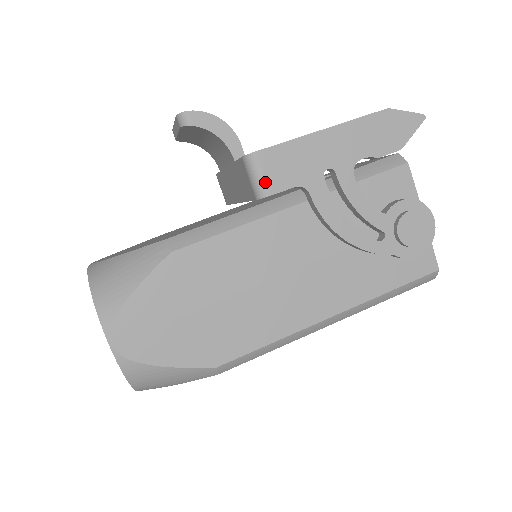
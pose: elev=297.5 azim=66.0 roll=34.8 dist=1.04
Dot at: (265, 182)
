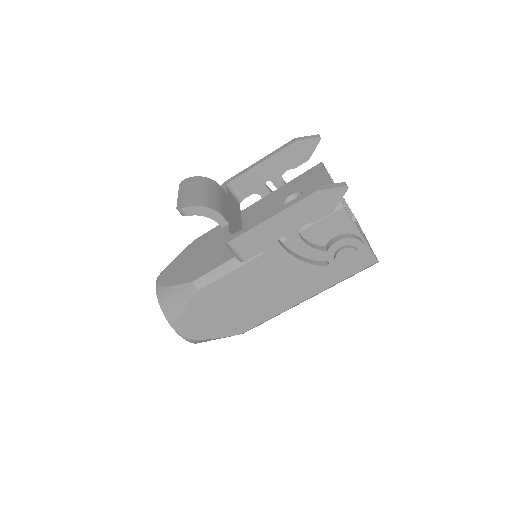
Dot at: (241, 255)
